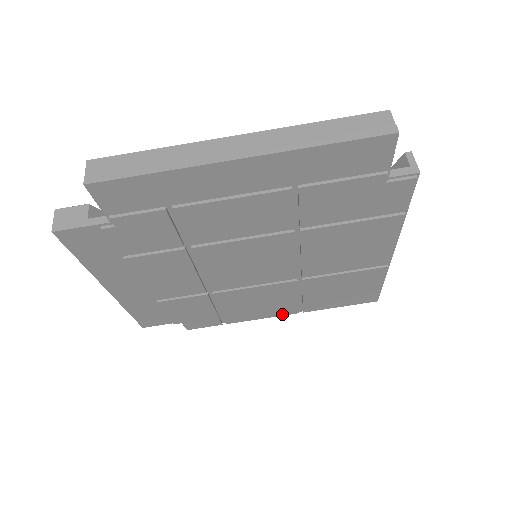
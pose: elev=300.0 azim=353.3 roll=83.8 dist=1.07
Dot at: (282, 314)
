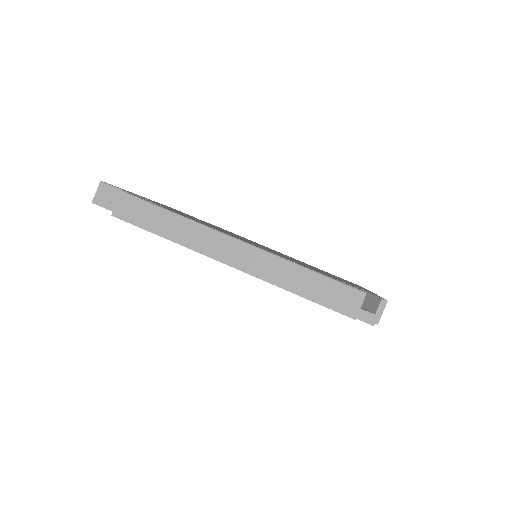
Dot at: occluded
